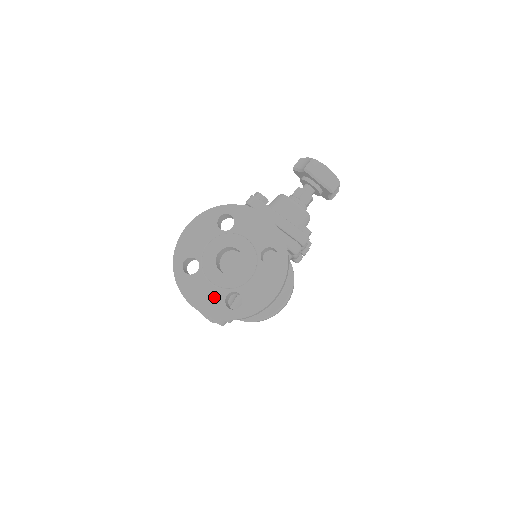
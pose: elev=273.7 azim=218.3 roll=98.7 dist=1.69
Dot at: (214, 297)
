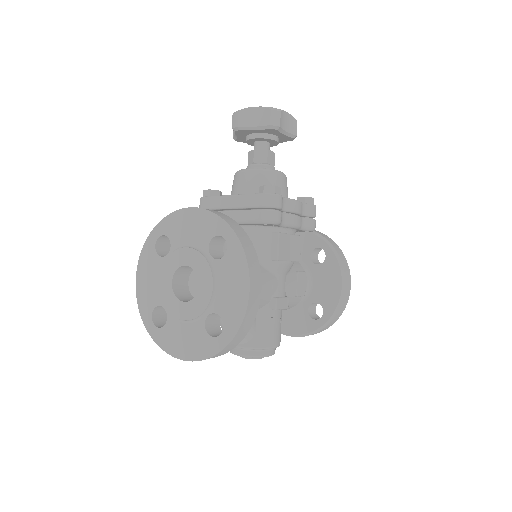
Dot at: (195, 335)
